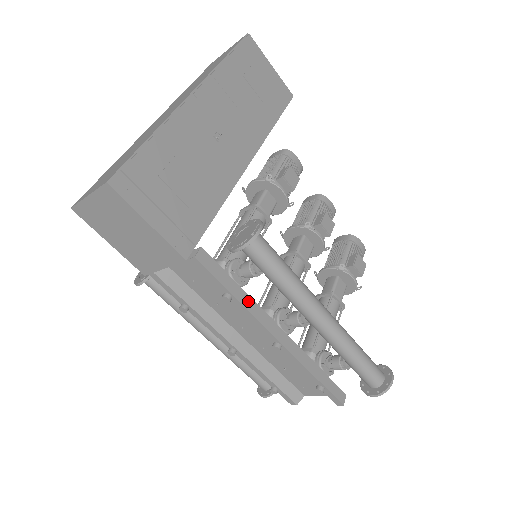
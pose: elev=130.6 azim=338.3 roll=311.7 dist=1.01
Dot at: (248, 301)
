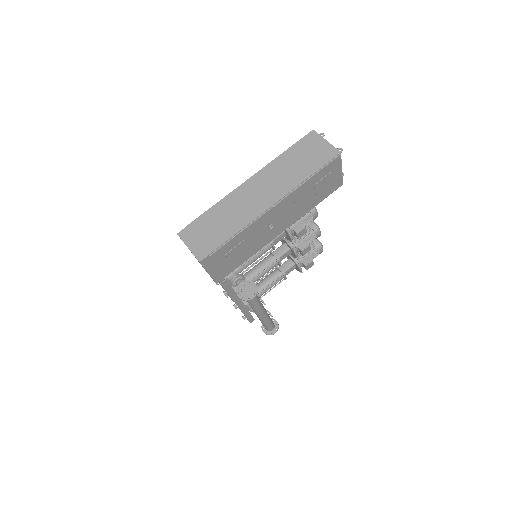
Dot at: (234, 295)
